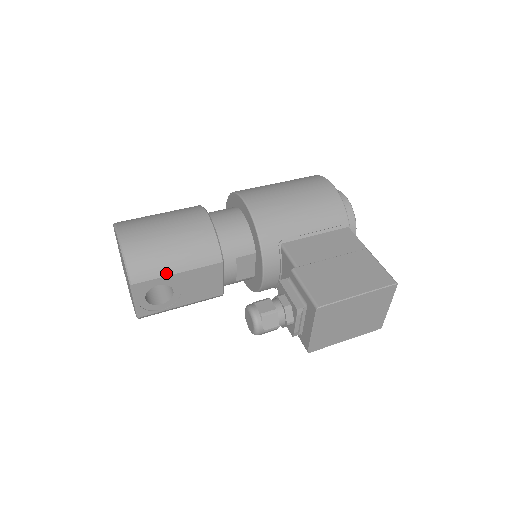
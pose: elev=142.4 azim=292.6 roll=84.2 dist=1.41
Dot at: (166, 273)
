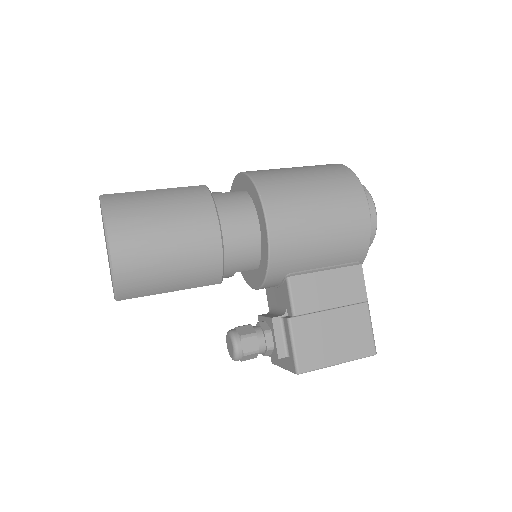
Dot at: (158, 292)
